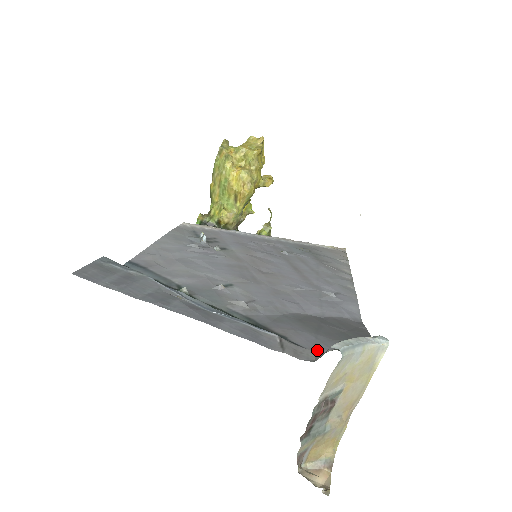
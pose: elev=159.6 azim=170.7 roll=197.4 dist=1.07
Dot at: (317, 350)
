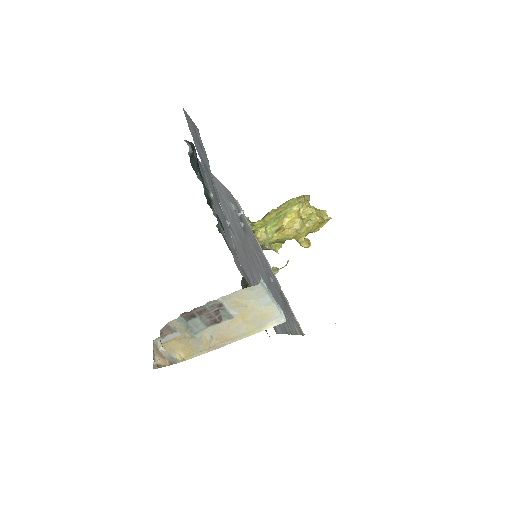
Dot at: (246, 278)
